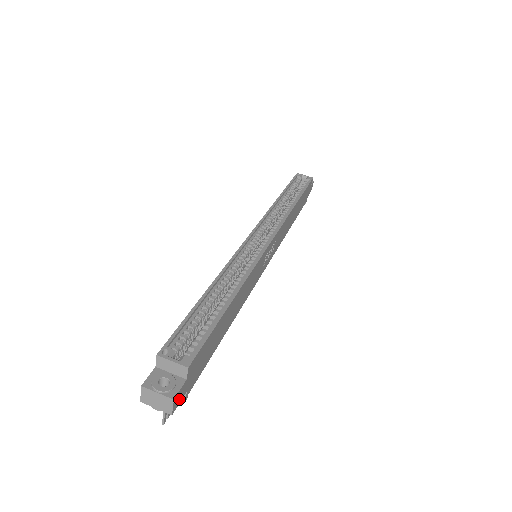
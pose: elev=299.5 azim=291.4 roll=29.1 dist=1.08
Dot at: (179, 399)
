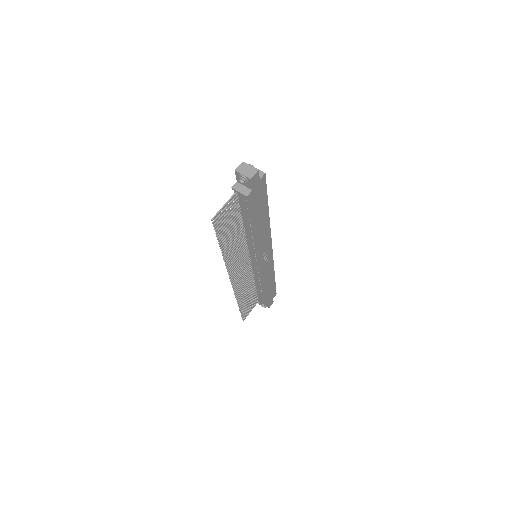
Dot at: (254, 181)
